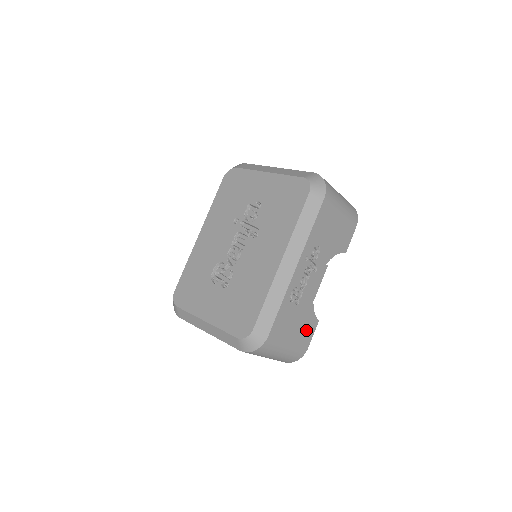
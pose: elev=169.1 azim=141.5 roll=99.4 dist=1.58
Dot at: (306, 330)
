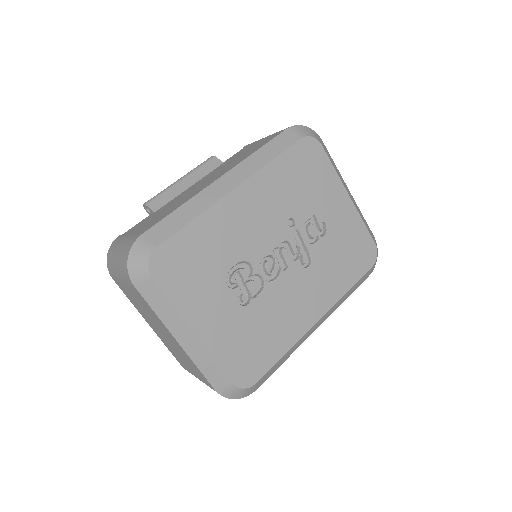
Dot at: occluded
